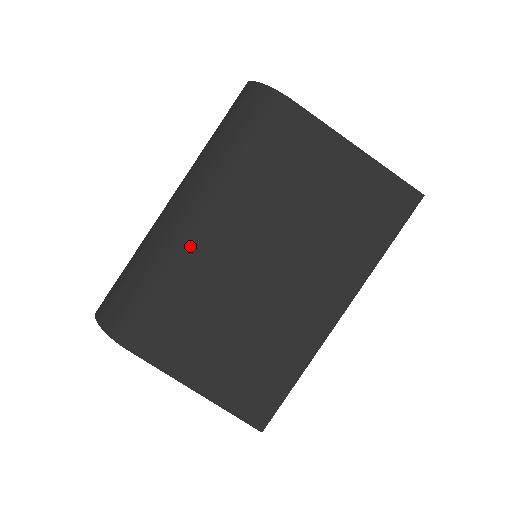
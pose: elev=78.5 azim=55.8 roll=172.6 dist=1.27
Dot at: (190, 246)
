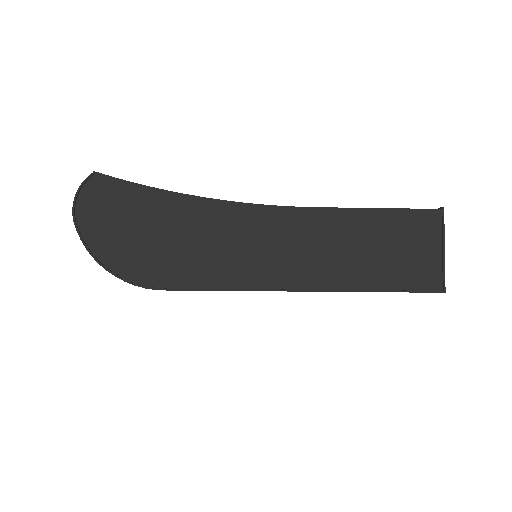
Dot at: occluded
